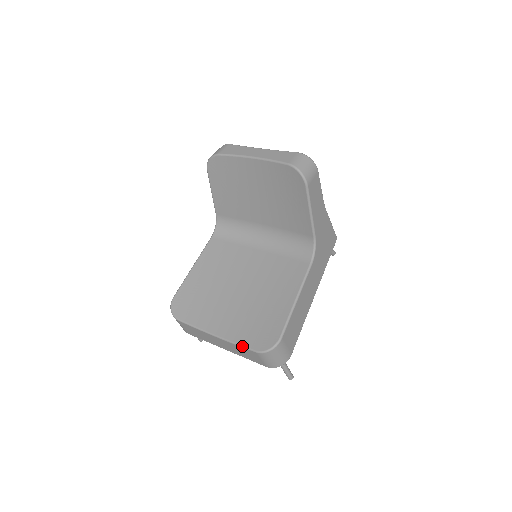
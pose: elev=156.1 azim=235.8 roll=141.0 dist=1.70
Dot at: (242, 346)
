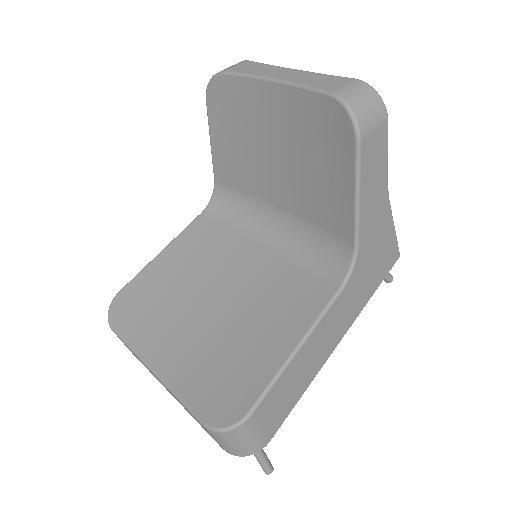
Dot at: (185, 405)
